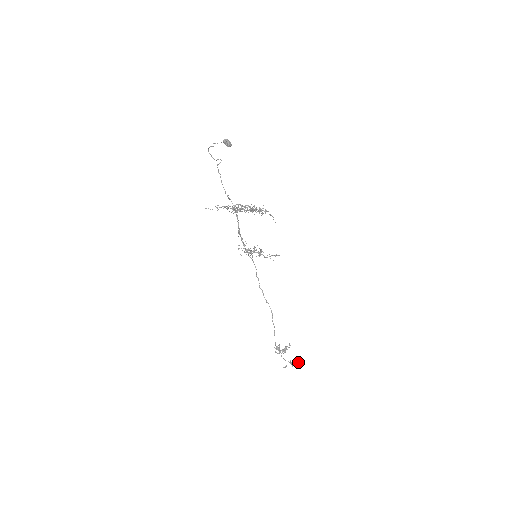
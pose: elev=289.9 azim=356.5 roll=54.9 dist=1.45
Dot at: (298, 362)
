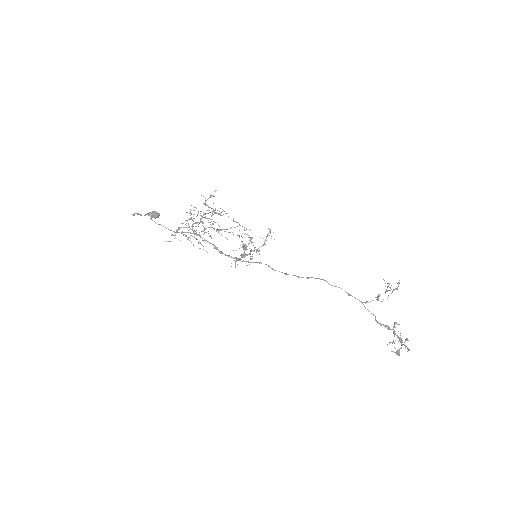
Dot at: (398, 283)
